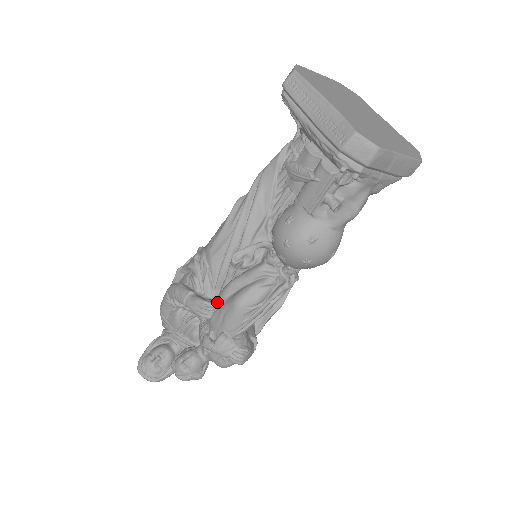
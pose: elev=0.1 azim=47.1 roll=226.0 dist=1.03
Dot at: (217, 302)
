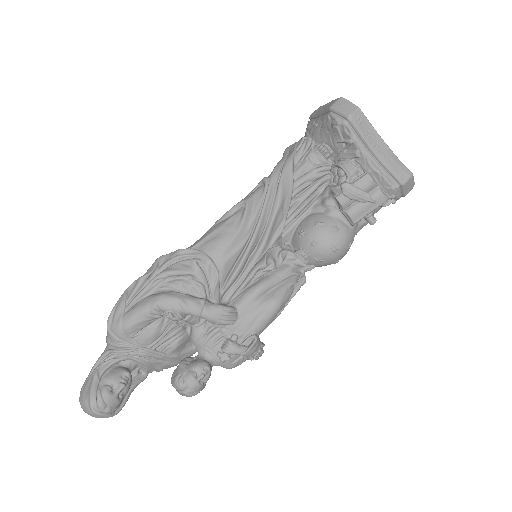
Dot at: (244, 306)
